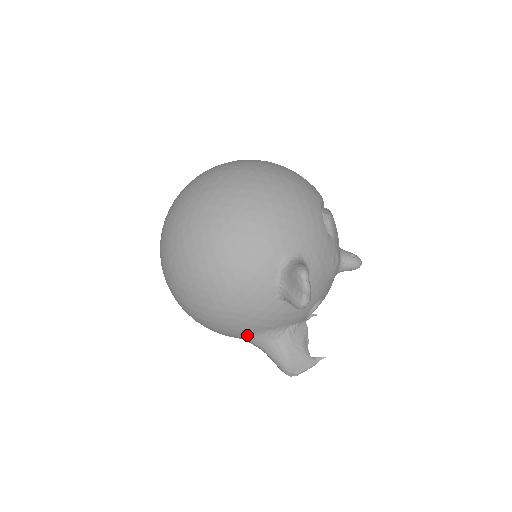
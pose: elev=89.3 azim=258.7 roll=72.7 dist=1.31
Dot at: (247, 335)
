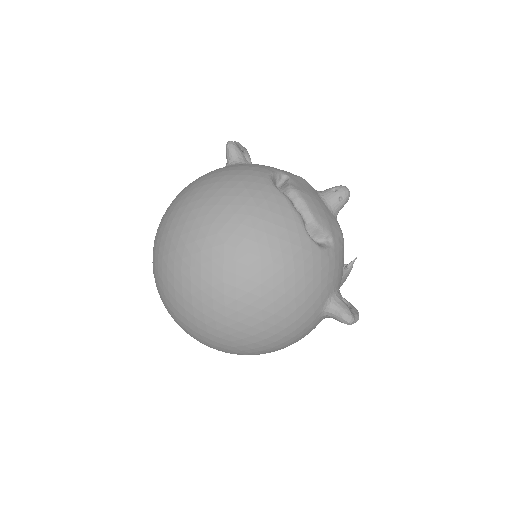
Dot at: occluded
